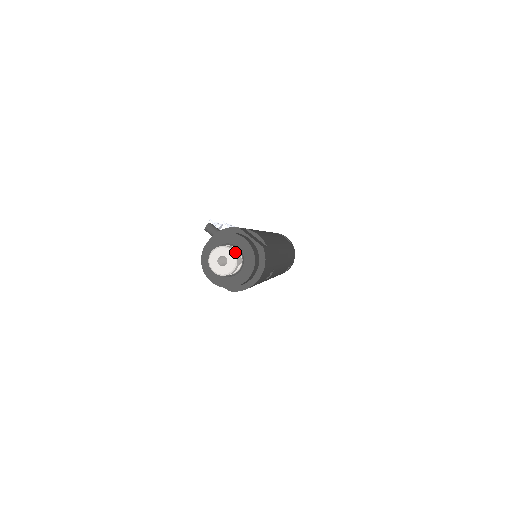
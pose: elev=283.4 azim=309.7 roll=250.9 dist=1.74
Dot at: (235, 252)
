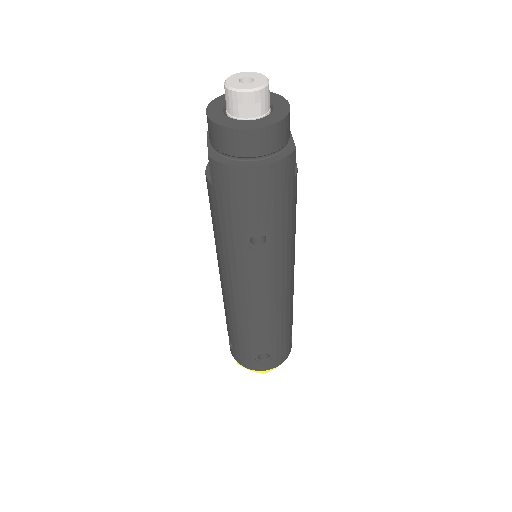
Dot at: occluded
